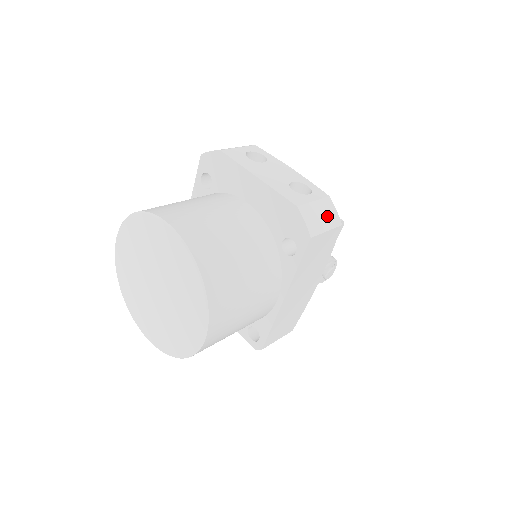
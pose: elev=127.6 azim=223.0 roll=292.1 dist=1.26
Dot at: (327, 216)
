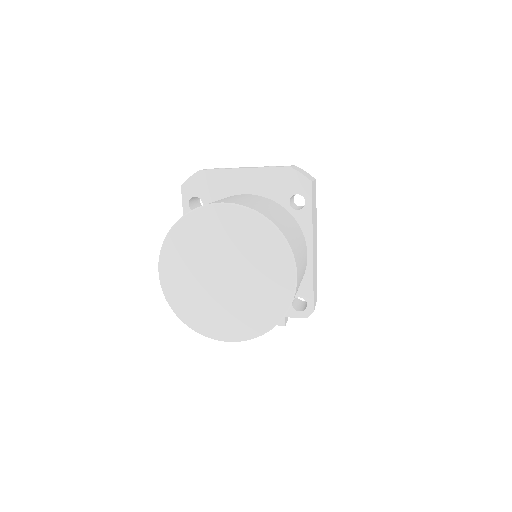
Dot at: (306, 173)
